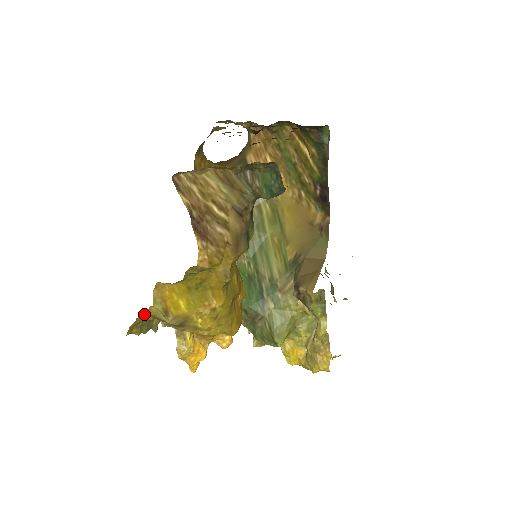
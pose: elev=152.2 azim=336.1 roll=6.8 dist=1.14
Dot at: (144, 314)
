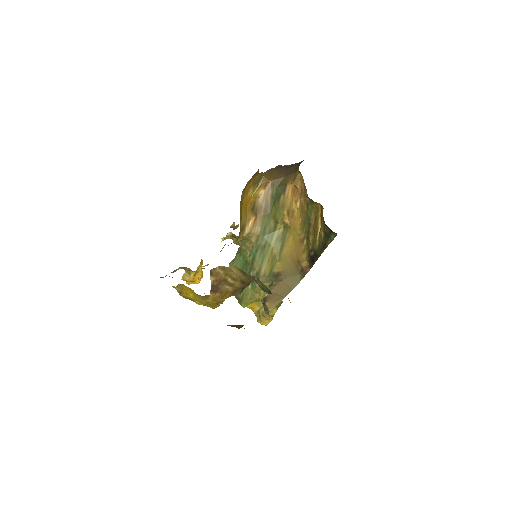
Dot at: occluded
